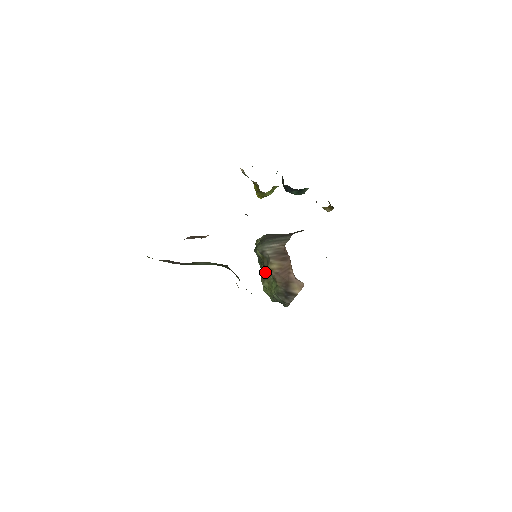
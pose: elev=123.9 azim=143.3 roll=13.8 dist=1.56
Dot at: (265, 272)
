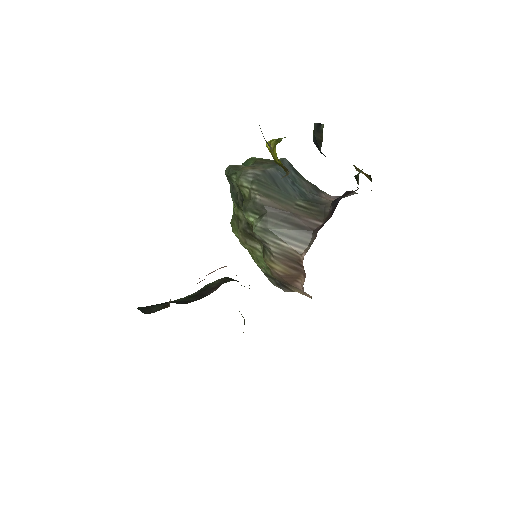
Dot at: (249, 235)
